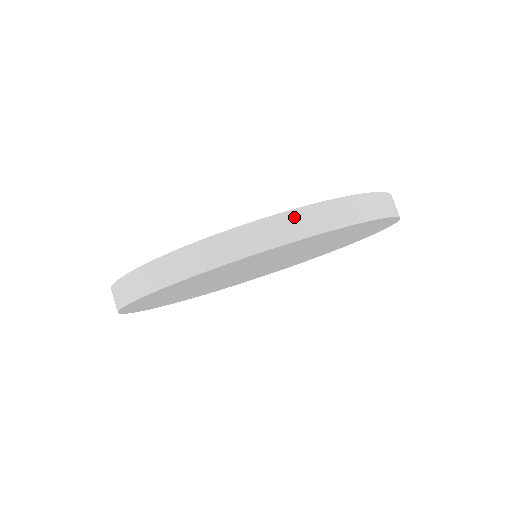
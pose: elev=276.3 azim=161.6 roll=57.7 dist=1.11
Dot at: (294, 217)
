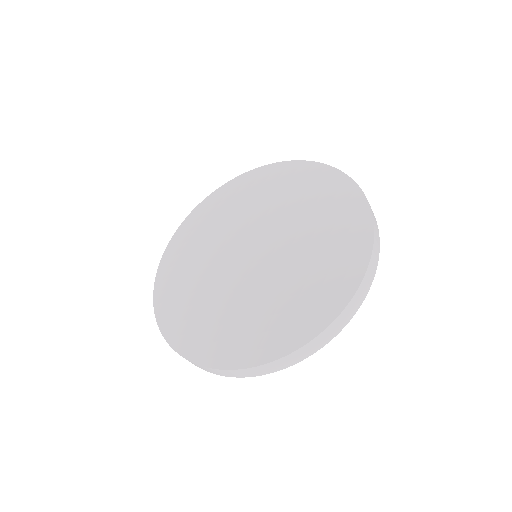
Dot at: (338, 321)
